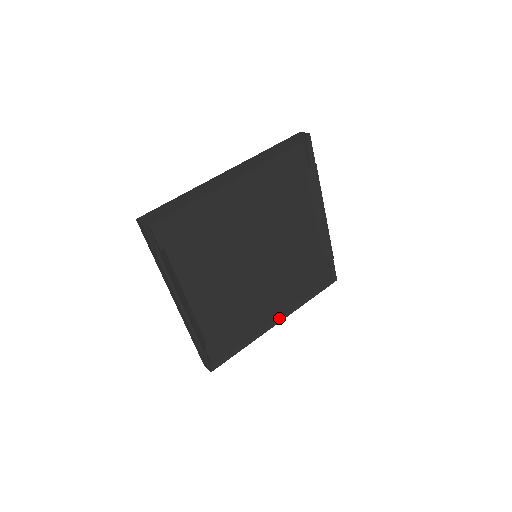
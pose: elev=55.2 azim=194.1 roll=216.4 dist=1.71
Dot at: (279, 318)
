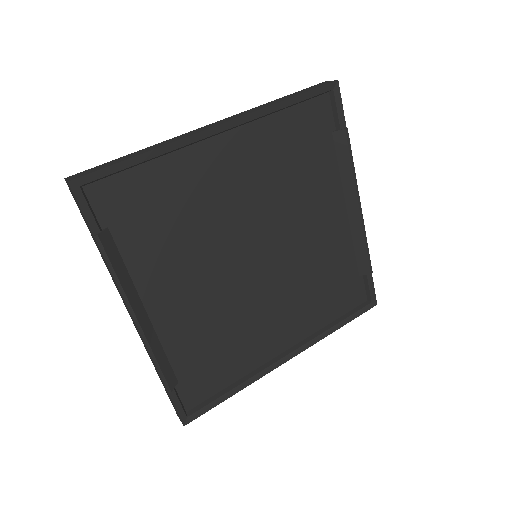
Dot at: (291, 352)
